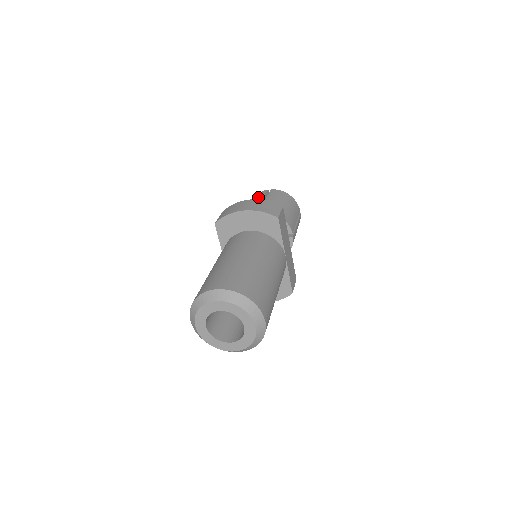
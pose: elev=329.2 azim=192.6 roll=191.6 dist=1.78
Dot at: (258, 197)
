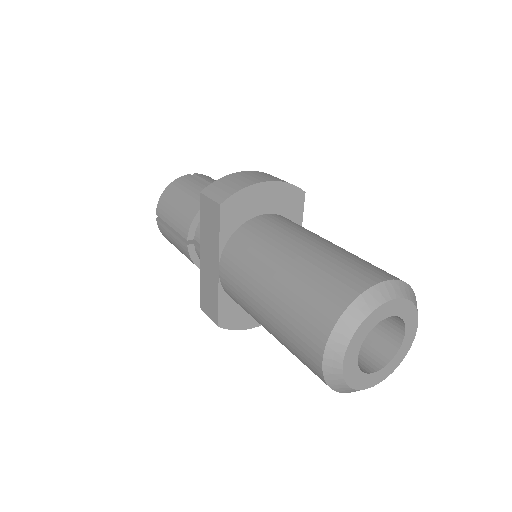
Dot at: (190, 182)
